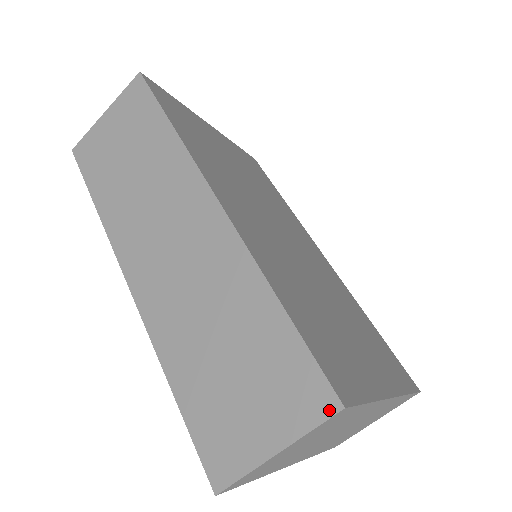
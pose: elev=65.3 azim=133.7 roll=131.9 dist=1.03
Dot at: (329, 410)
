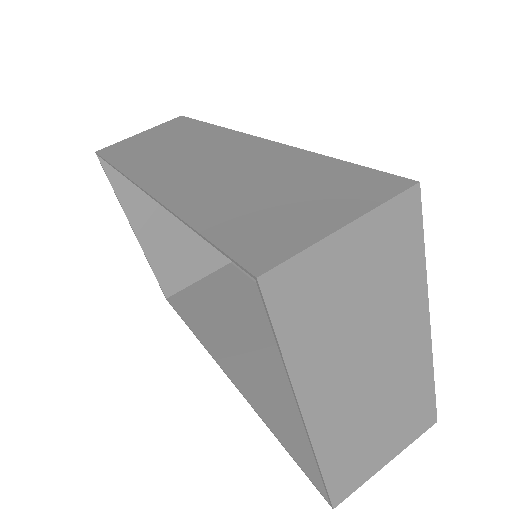
Dot at: (402, 187)
